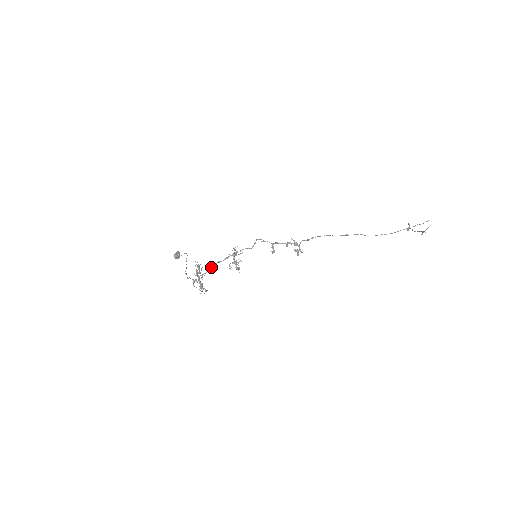
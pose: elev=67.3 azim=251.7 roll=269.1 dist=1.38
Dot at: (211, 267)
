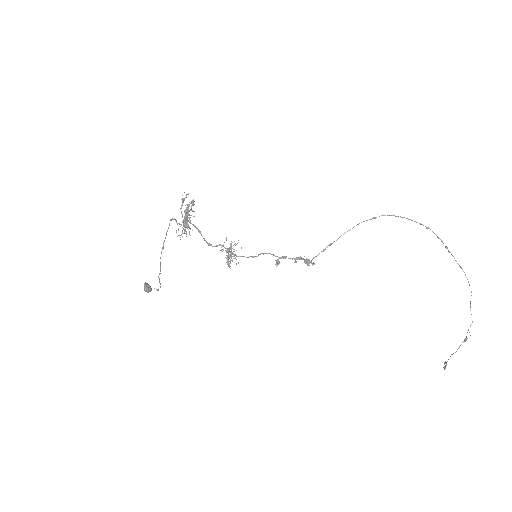
Dot at: occluded
